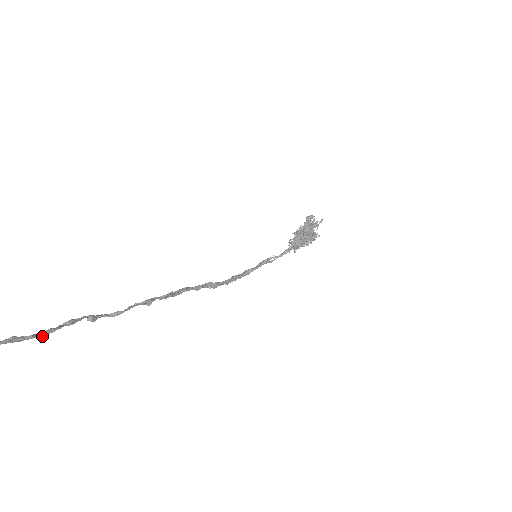
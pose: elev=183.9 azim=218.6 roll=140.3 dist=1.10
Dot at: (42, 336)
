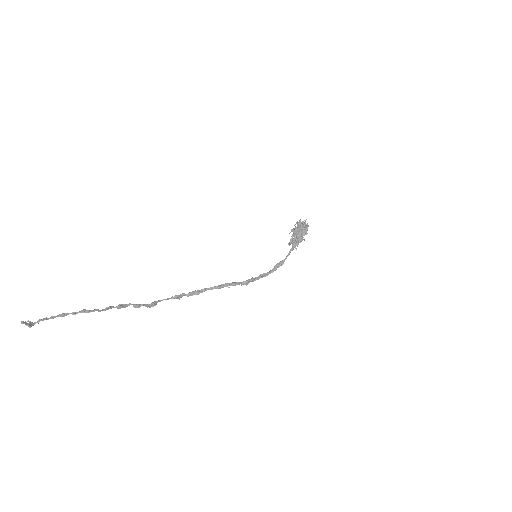
Dot at: (101, 310)
